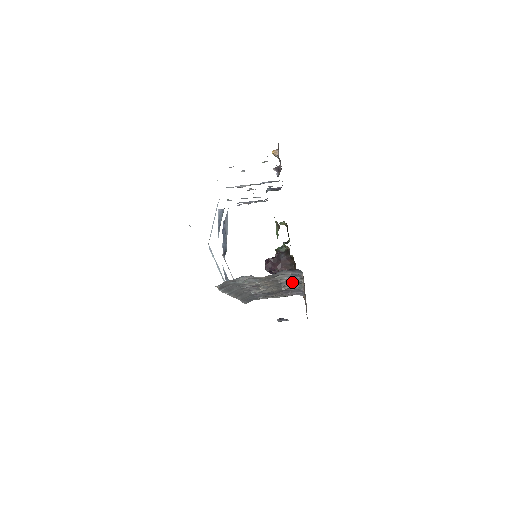
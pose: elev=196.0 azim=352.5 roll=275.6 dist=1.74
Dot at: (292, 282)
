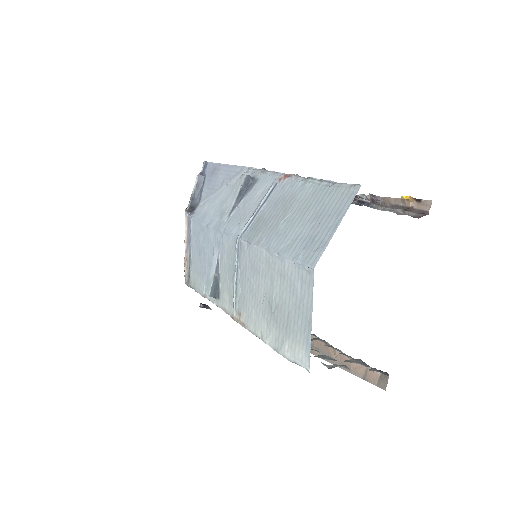
Dot at: (321, 340)
